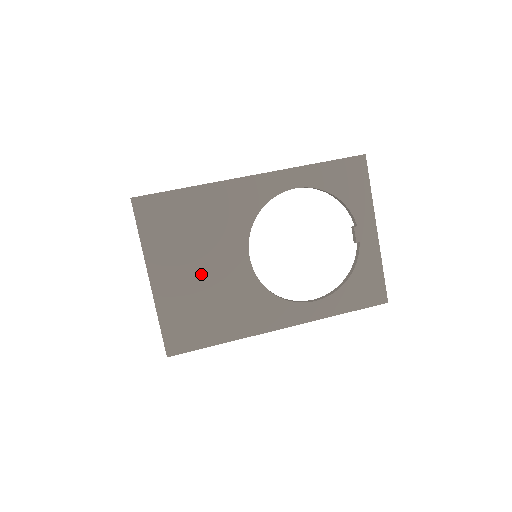
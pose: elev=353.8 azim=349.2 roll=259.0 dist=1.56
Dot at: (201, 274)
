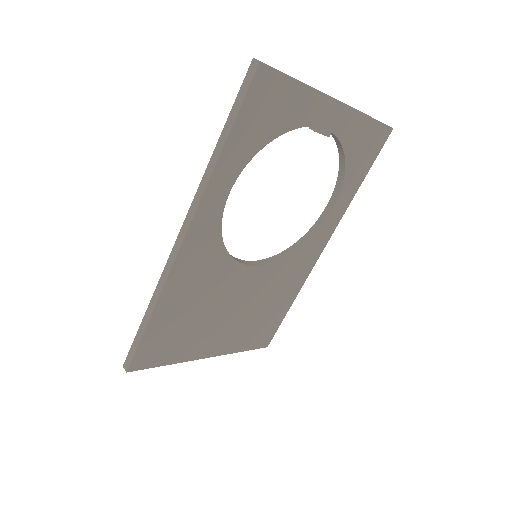
Dot at: (234, 314)
